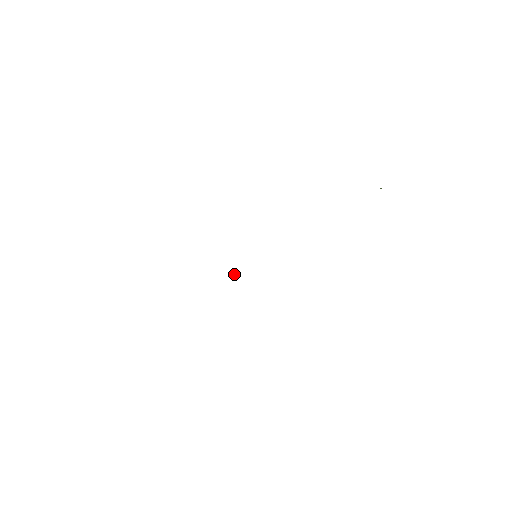
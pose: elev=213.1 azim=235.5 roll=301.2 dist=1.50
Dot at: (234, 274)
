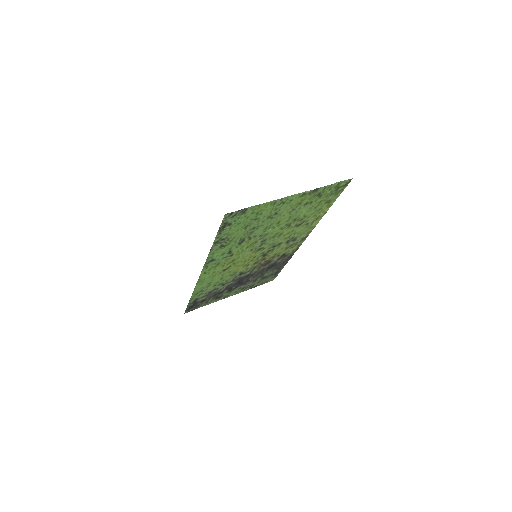
Dot at: (233, 268)
